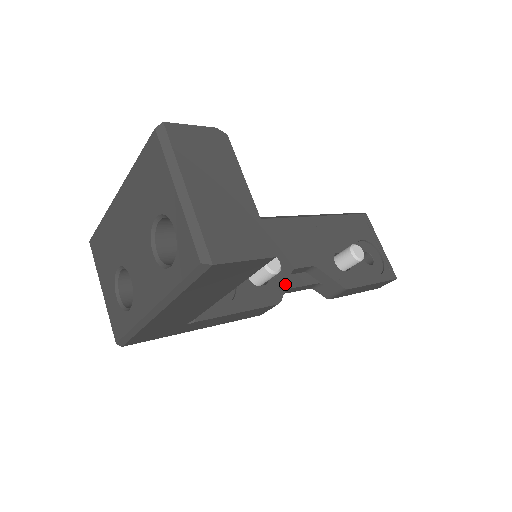
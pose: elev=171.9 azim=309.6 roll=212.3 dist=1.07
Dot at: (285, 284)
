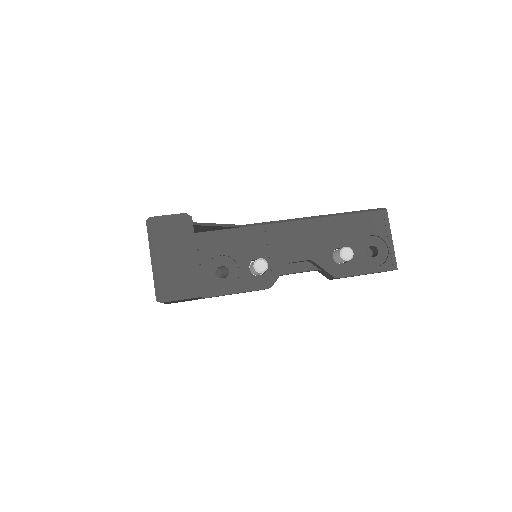
Dot at: (279, 274)
